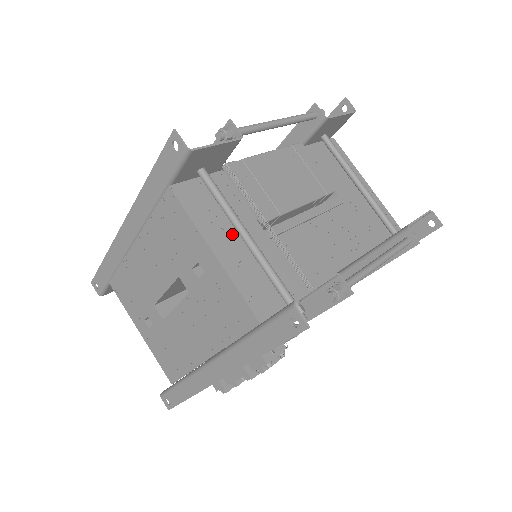
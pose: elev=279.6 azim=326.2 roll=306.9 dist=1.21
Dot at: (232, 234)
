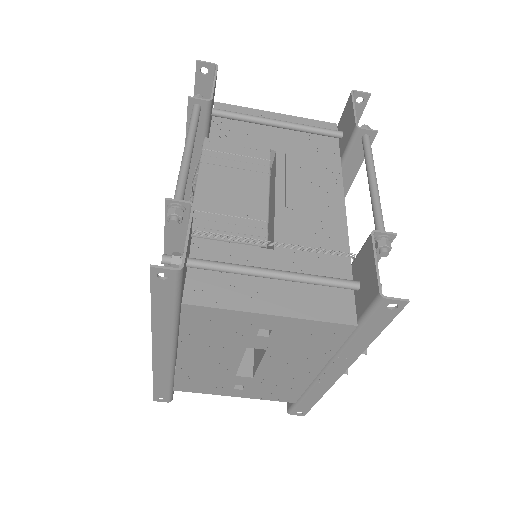
Dot at: (262, 282)
